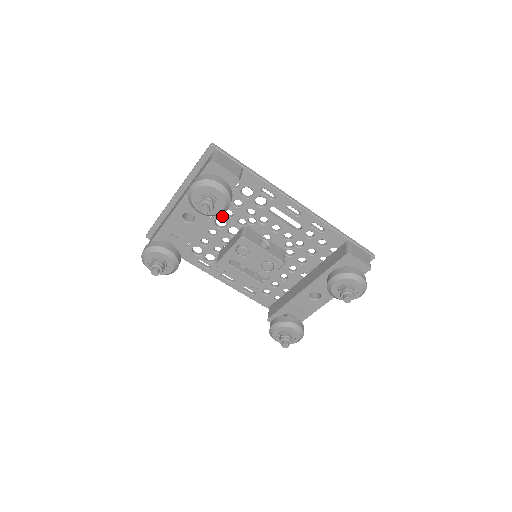
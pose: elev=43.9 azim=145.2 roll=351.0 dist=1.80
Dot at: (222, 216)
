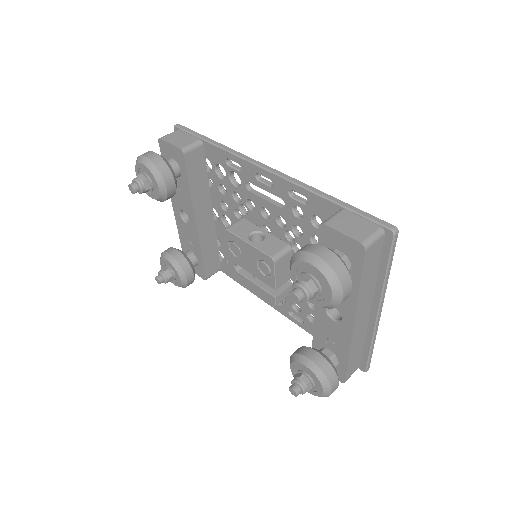
Dot at: (222, 211)
